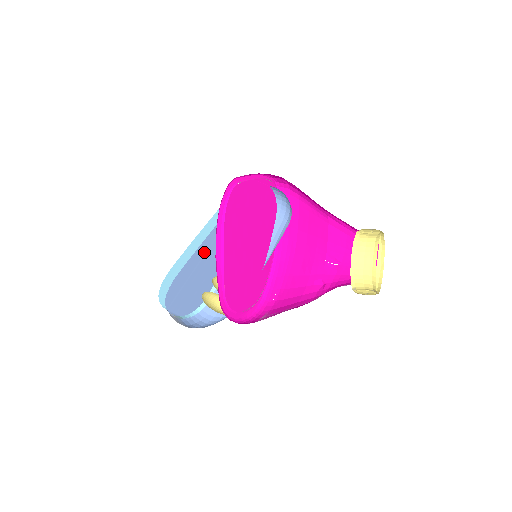
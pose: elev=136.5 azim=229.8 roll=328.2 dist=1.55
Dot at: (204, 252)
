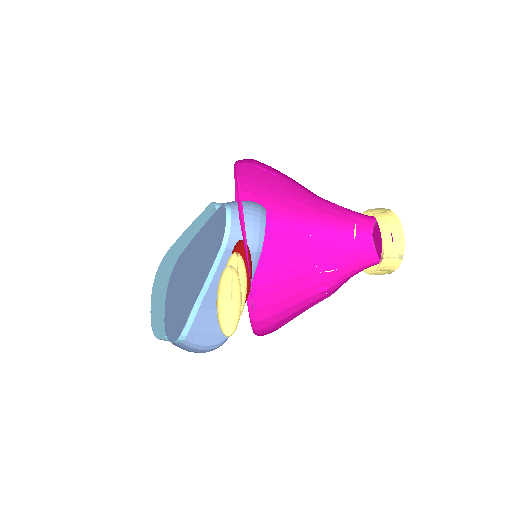
Dot at: (196, 248)
